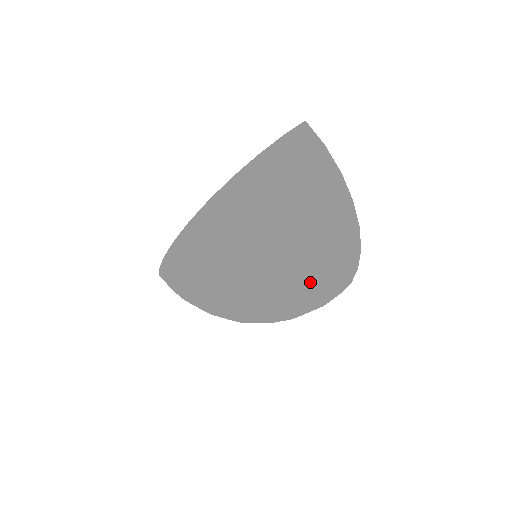
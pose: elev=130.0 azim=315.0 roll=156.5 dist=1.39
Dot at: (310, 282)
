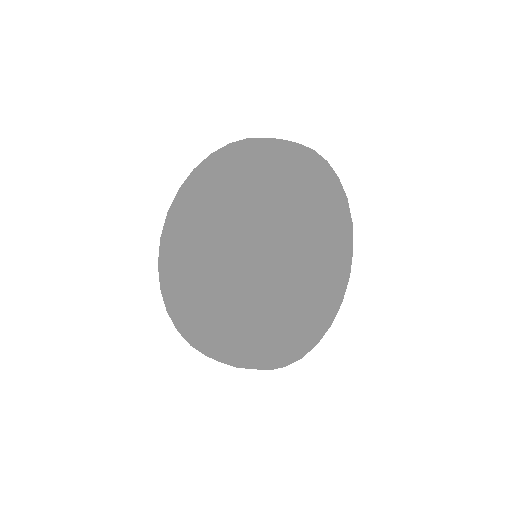
Dot at: (299, 198)
